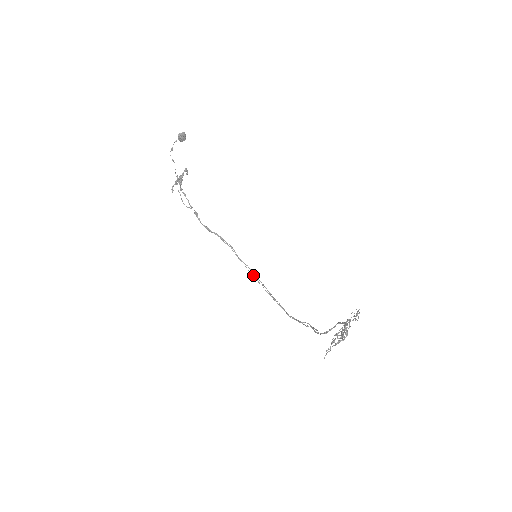
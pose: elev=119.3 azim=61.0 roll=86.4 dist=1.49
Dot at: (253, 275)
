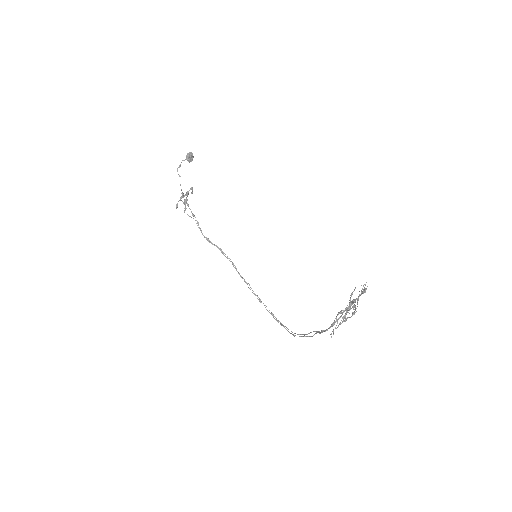
Dot at: (254, 294)
